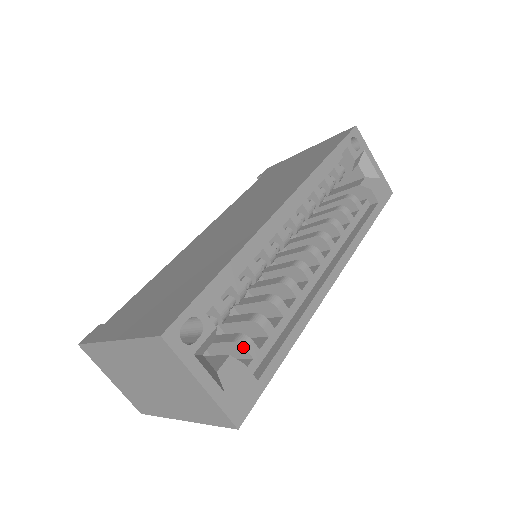
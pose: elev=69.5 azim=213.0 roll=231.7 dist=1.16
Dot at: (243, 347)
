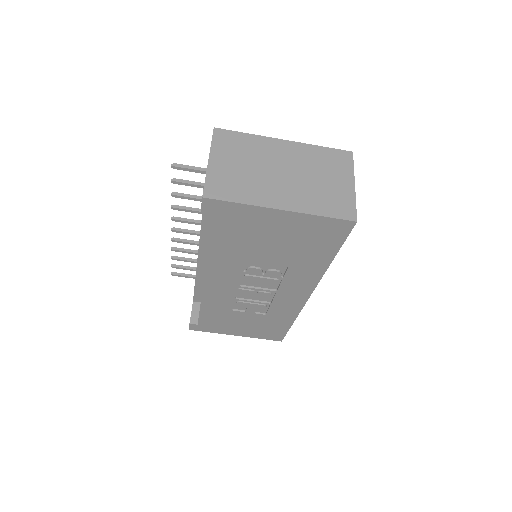
Dot at: occluded
